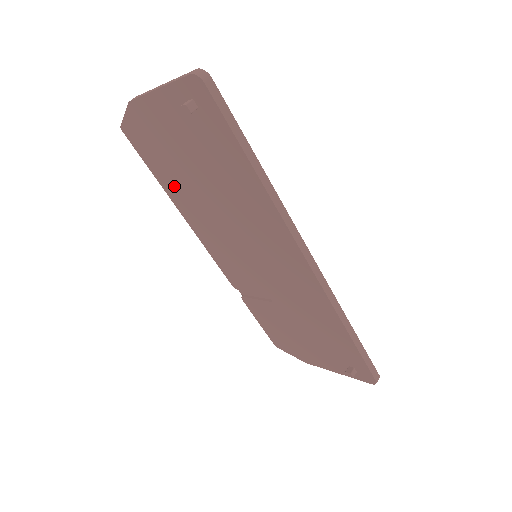
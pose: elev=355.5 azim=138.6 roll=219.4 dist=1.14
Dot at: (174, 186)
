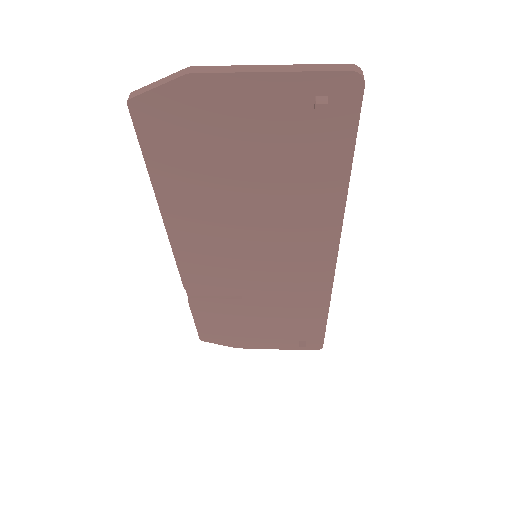
Dot at: (181, 183)
